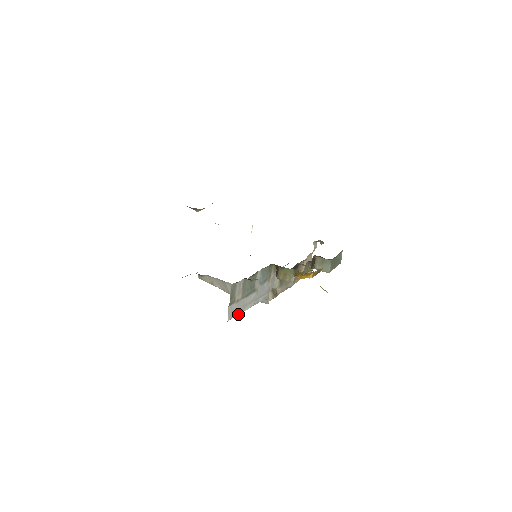
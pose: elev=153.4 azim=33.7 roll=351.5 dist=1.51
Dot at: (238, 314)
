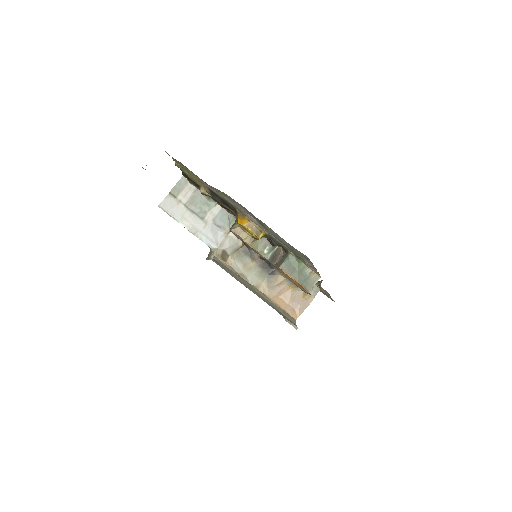
Dot at: (172, 216)
